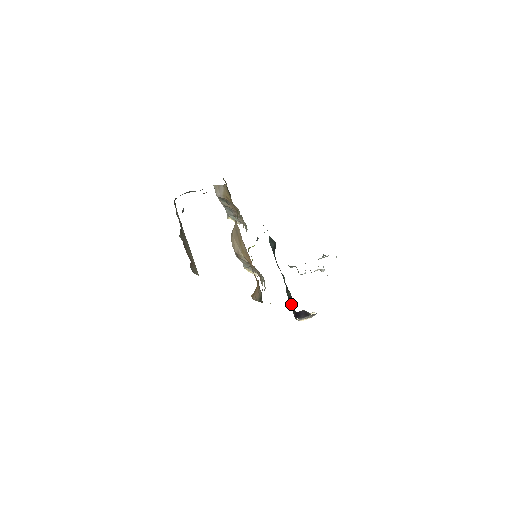
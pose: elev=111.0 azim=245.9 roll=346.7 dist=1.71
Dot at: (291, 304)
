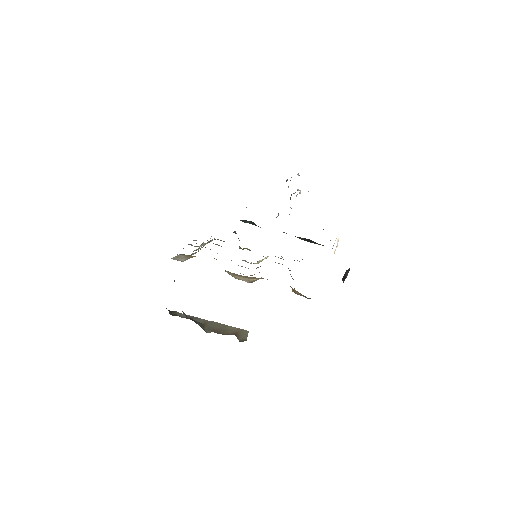
Dot at: (311, 242)
